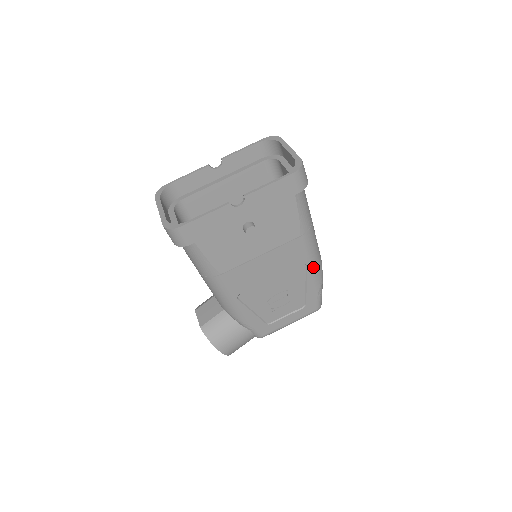
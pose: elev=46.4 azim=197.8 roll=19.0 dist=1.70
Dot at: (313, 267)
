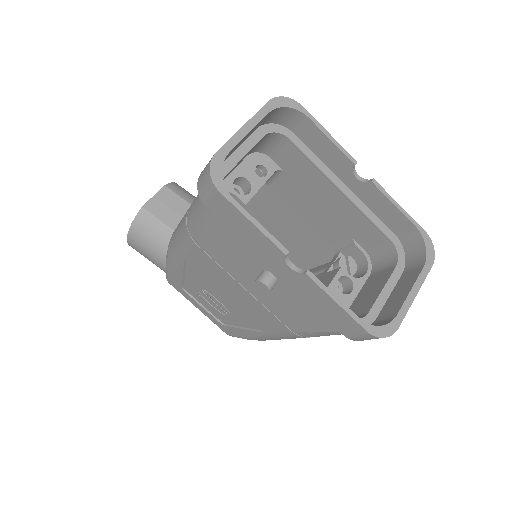
Dot at: (266, 337)
